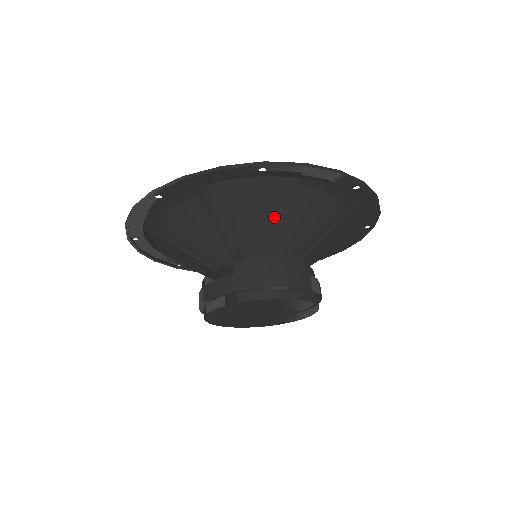
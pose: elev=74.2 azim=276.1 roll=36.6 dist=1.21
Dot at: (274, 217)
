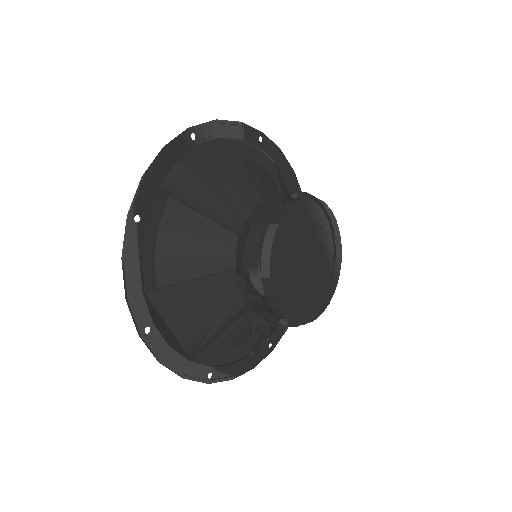
Dot at: (234, 175)
